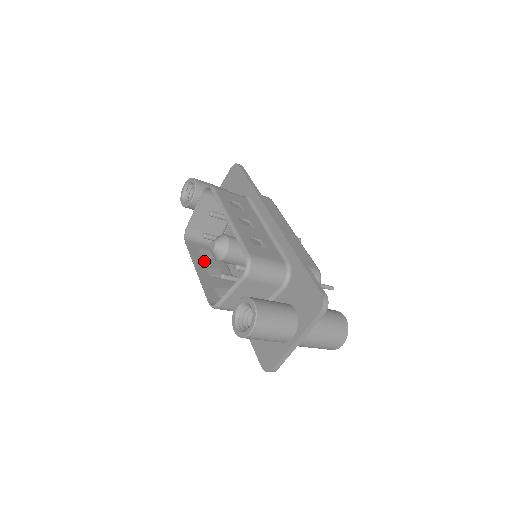
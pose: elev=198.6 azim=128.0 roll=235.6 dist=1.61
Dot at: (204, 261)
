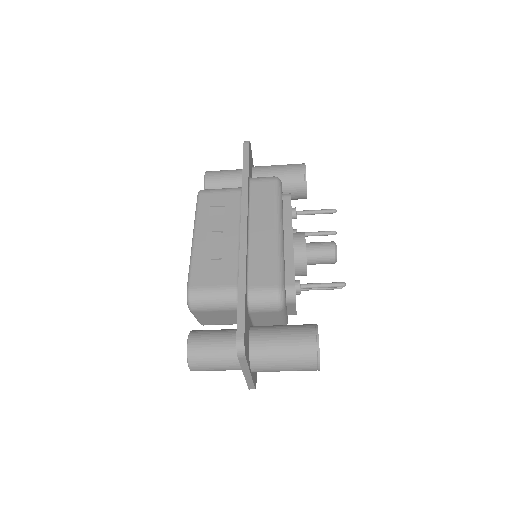
Dot at: occluded
